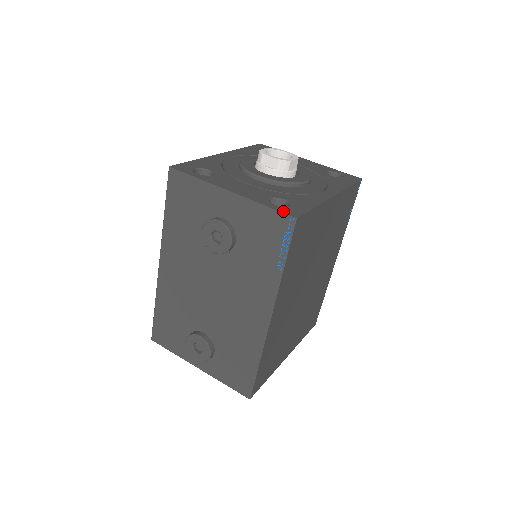
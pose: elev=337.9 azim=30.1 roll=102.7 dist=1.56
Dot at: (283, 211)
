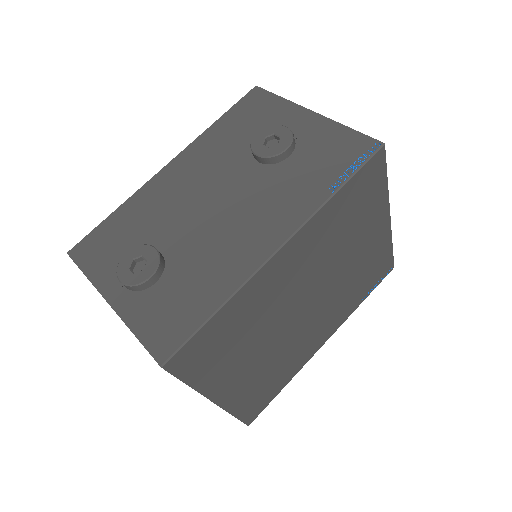
Dot at: (369, 138)
